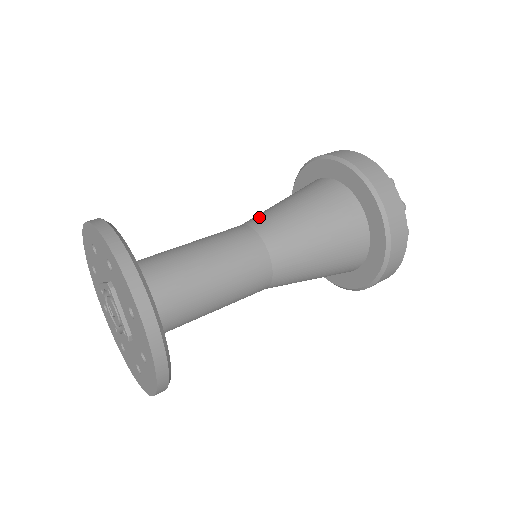
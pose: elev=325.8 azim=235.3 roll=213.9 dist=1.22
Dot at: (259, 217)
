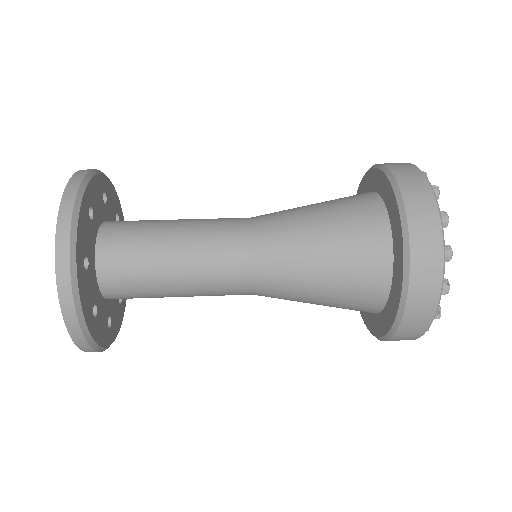
Dot at: (269, 214)
